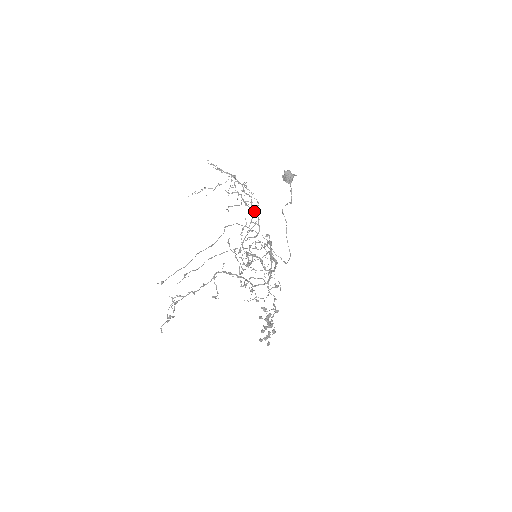
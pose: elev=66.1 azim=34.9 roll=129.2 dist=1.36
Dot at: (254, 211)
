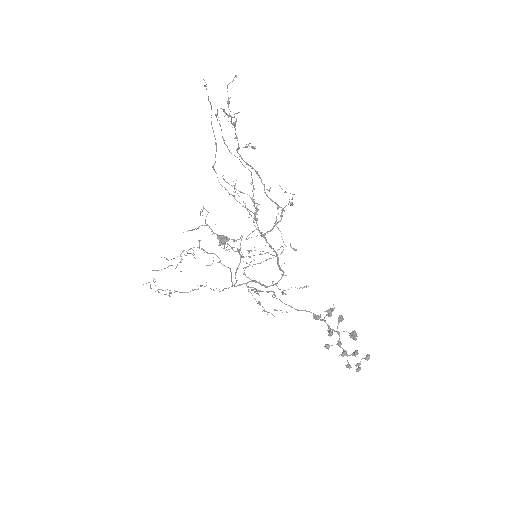
Dot at: (221, 237)
